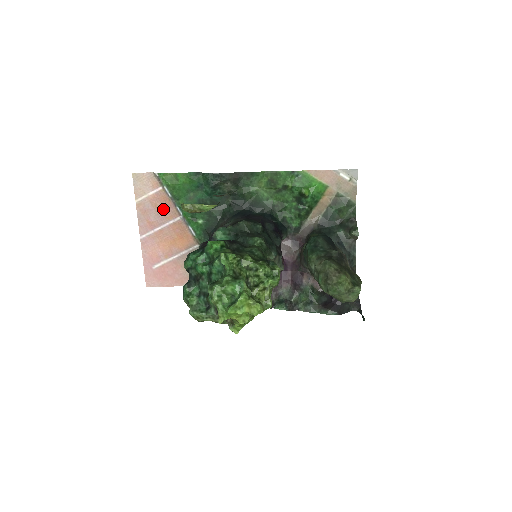
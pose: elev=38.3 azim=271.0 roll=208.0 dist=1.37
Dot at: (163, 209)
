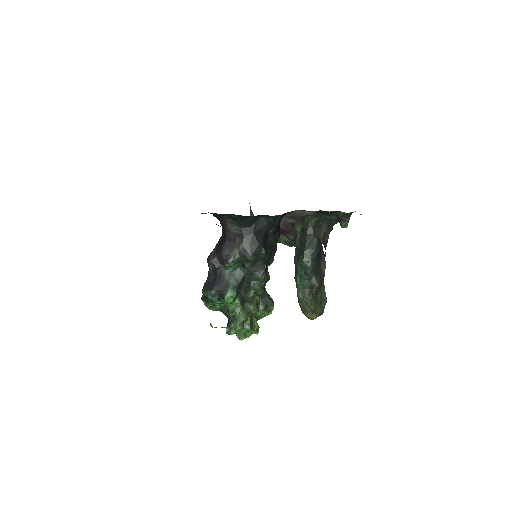
Dot at: occluded
